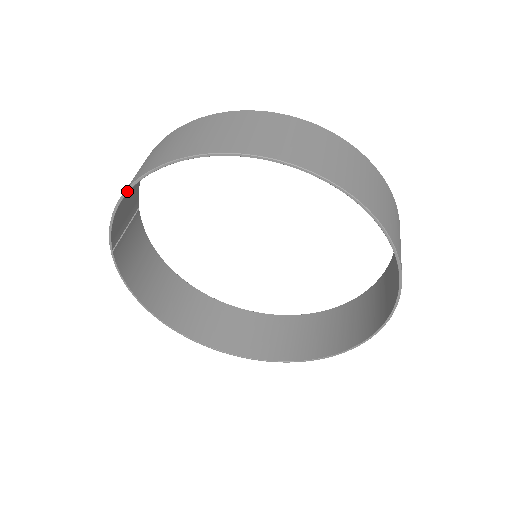
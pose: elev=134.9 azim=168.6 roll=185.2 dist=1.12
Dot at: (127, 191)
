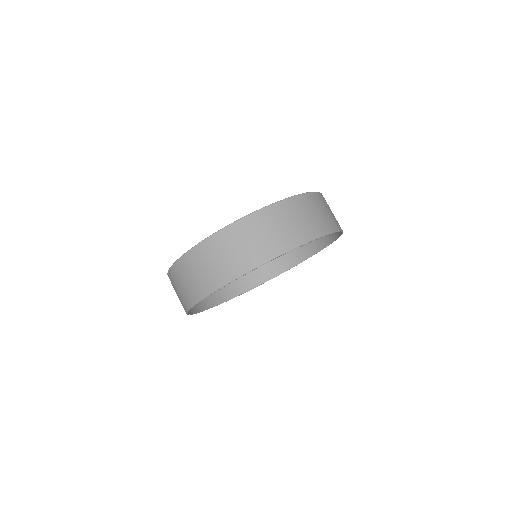
Dot at: occluded
